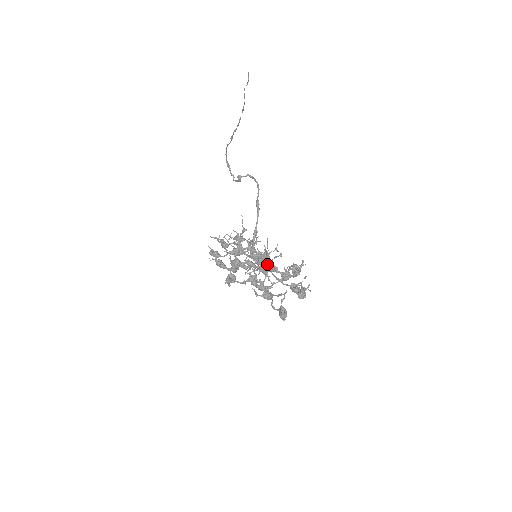
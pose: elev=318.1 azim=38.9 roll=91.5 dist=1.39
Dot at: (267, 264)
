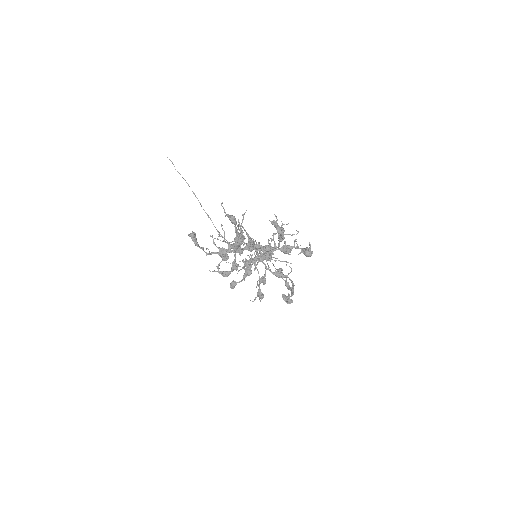
Dot at: occluded
